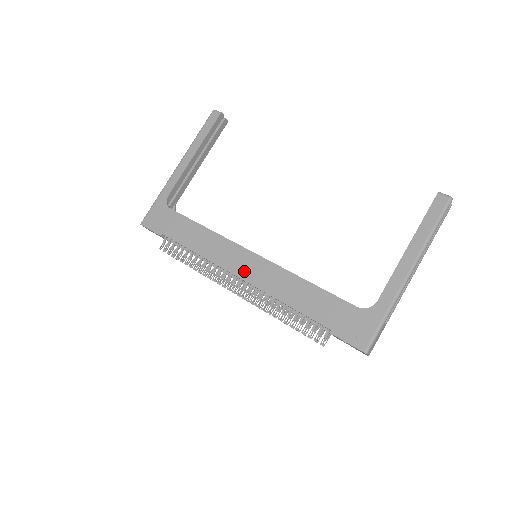
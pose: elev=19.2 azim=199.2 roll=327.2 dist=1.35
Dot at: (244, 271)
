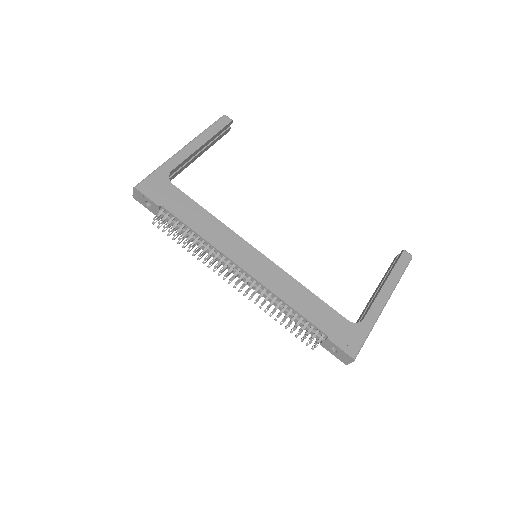
Dot at: (250, 265)
